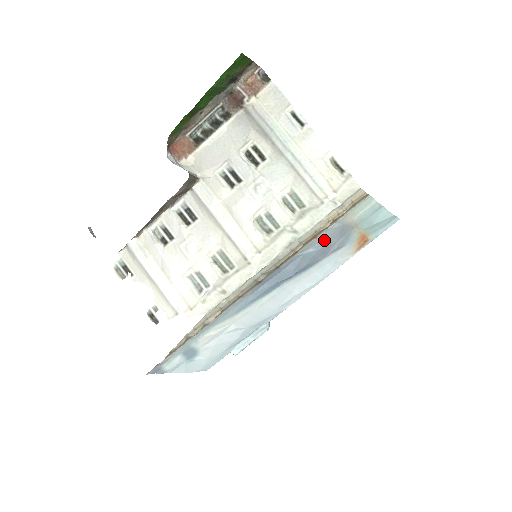
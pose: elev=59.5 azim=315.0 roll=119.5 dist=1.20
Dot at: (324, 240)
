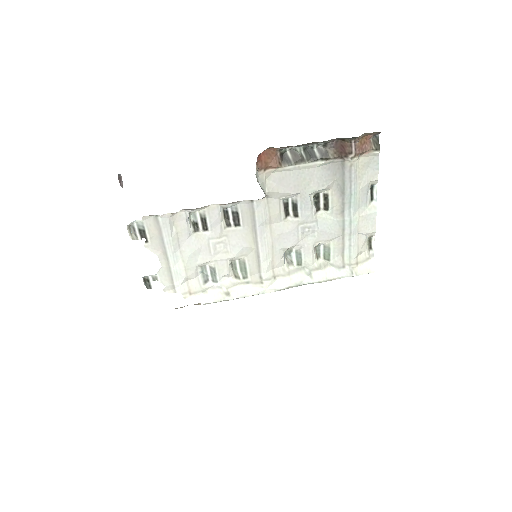
Dot at: occluded
